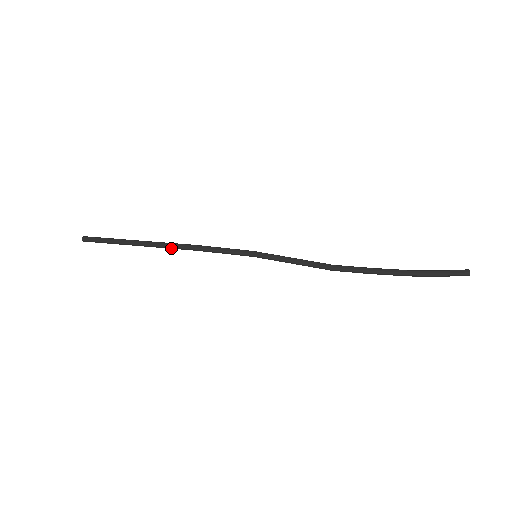
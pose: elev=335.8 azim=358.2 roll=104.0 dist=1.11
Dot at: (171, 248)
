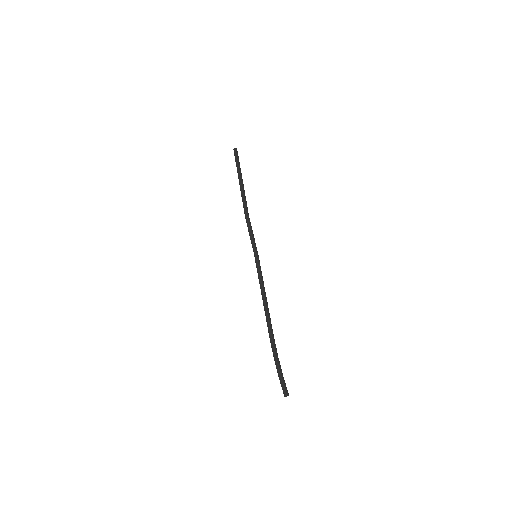
Dot at: (243, 203)
